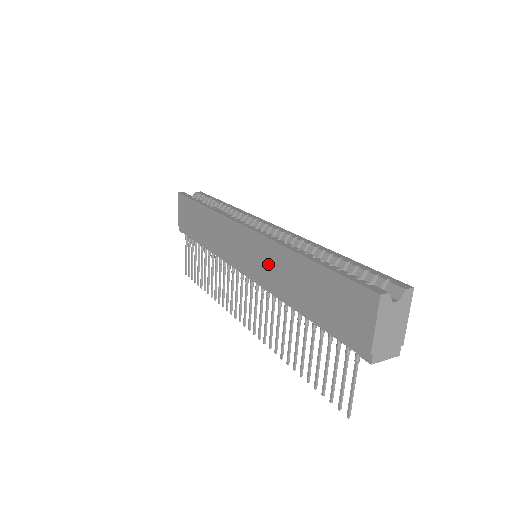
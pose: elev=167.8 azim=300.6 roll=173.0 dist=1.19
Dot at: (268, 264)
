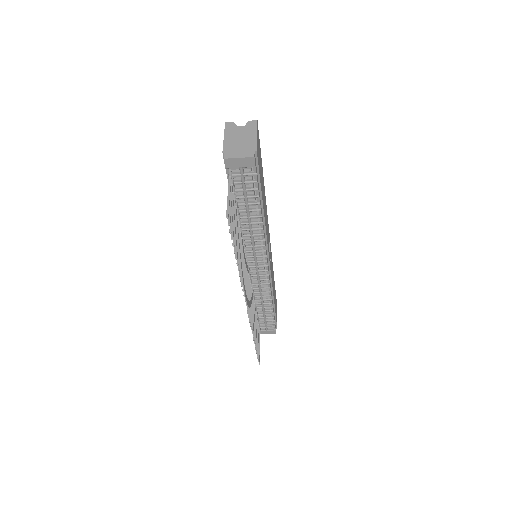
Dot at: occluded
